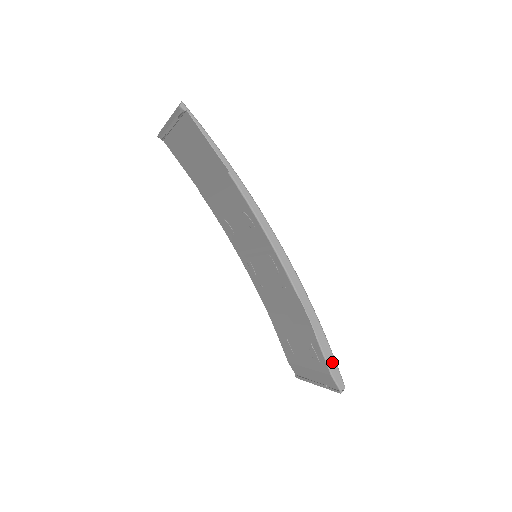
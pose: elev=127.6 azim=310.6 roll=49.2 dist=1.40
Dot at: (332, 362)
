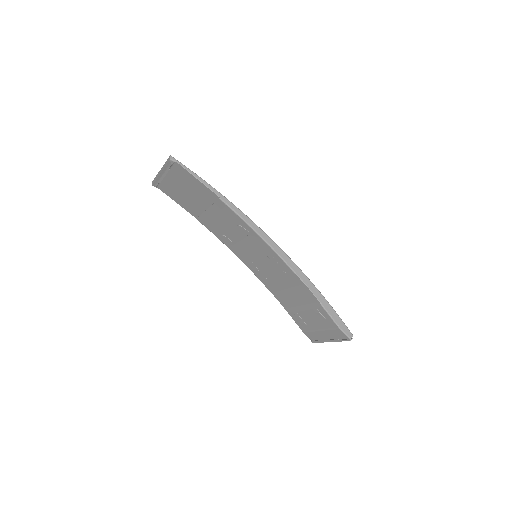
Dot at: (338, 319)
